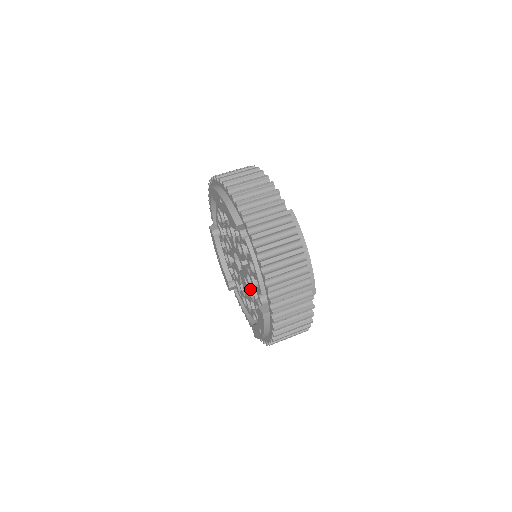
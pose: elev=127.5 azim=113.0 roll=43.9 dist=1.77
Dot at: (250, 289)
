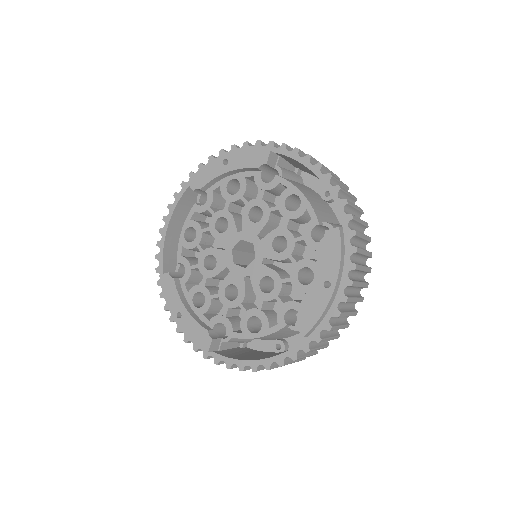
Dot at: (276, 270)
